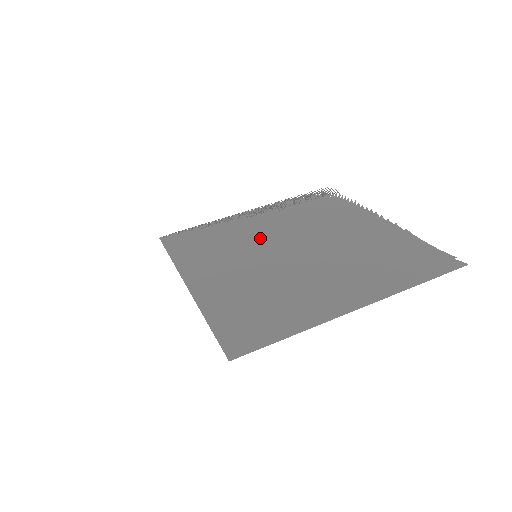
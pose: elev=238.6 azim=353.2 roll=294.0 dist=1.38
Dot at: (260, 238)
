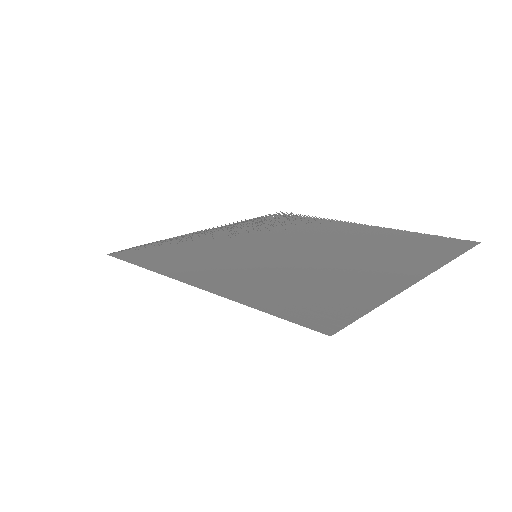
Dot at: (245, 244)
